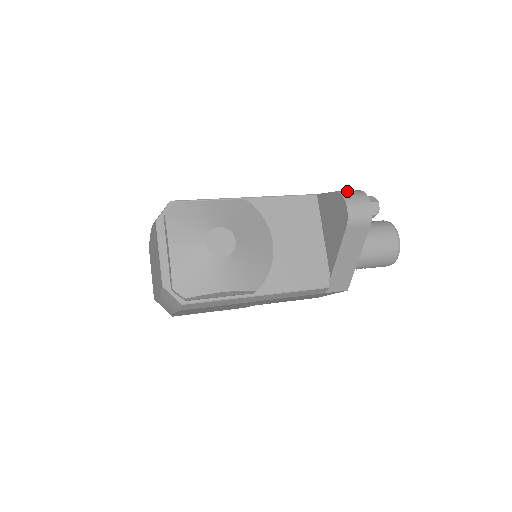
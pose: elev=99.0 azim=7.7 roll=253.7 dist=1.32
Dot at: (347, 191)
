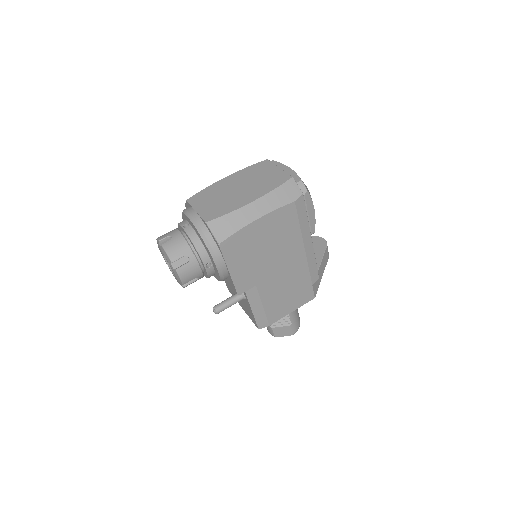
Dot at: occluded
